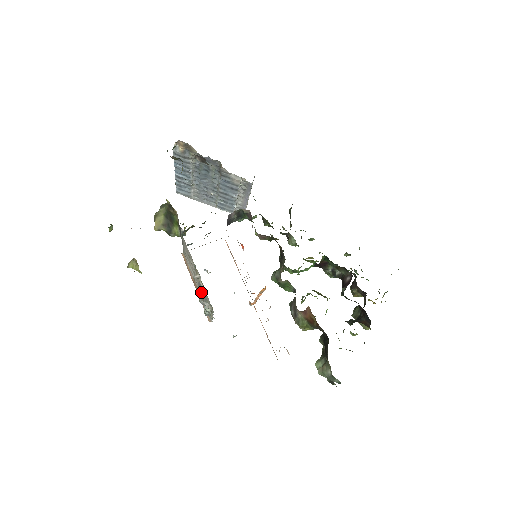
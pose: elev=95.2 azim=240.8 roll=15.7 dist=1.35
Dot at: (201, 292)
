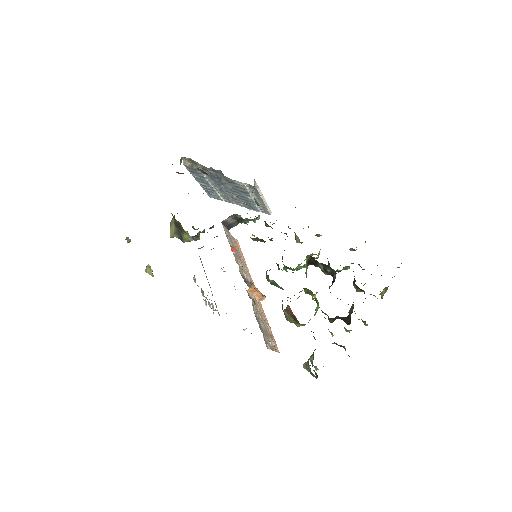
Dot at: (201, 292)
